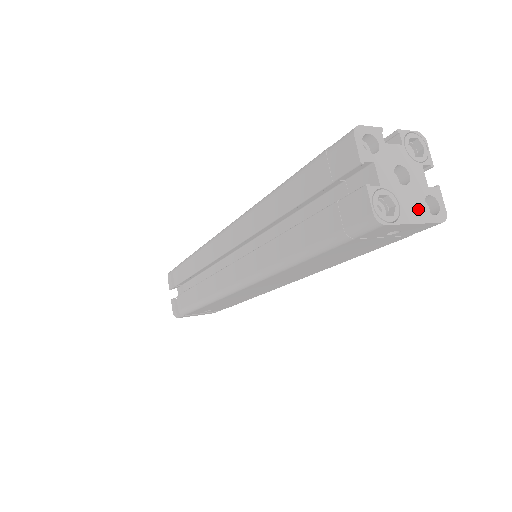
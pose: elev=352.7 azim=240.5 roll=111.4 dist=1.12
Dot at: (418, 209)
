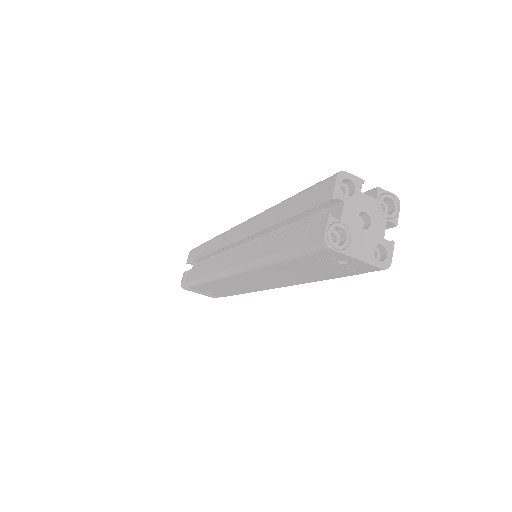
Dot at: (366, 250)
